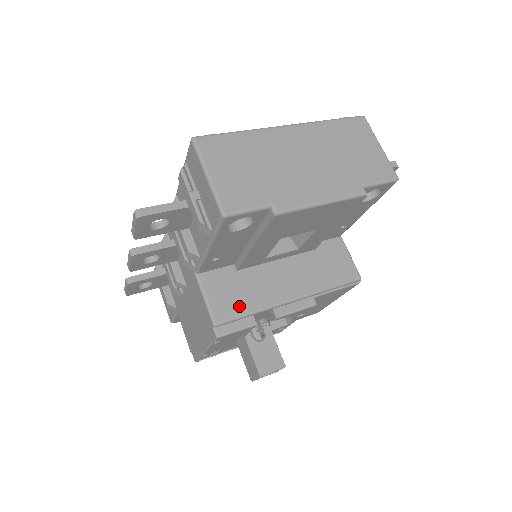
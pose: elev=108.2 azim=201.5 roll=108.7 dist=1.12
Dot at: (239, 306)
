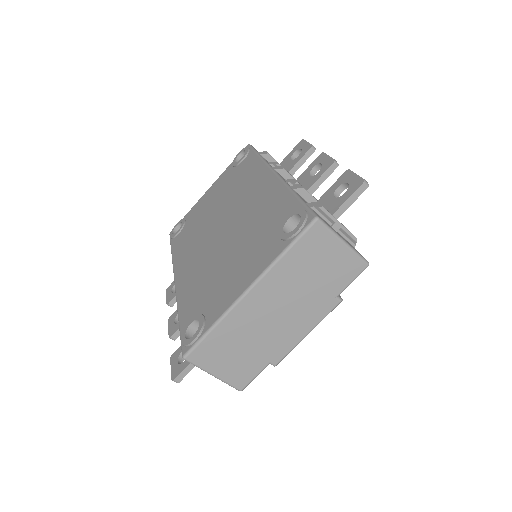
Dot at: occluded
